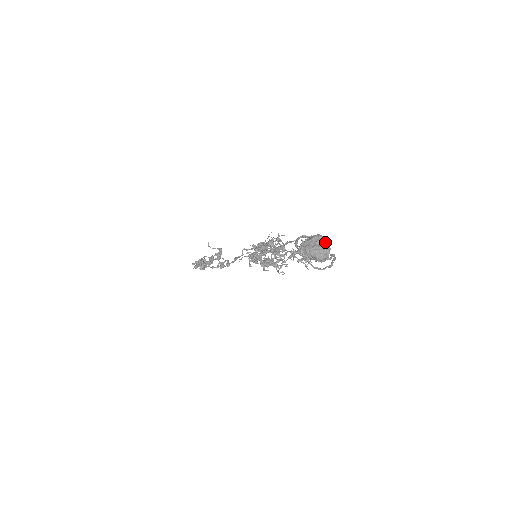
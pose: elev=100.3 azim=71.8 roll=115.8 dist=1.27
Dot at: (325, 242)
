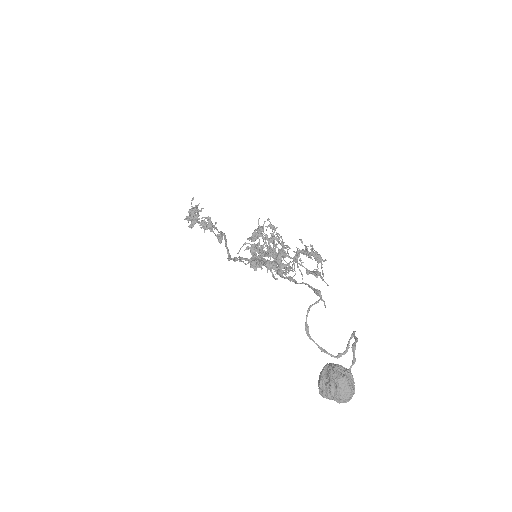
Dot at: (346, 384)
